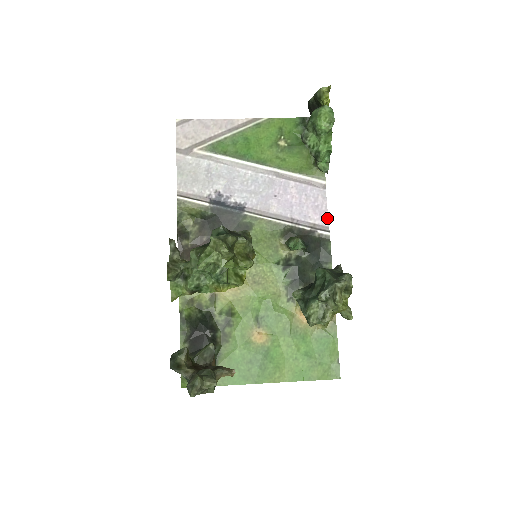
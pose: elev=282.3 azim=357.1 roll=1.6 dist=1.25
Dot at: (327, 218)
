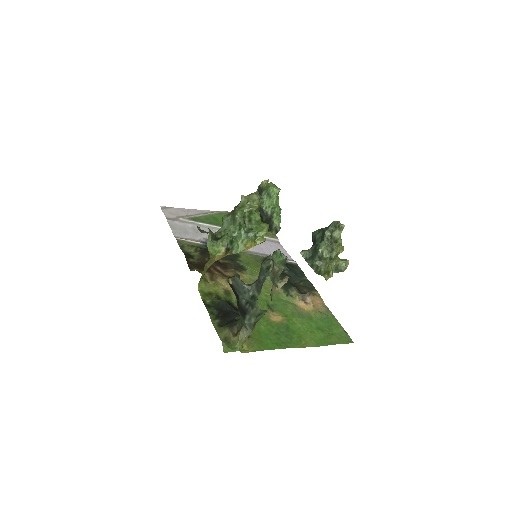
Dot at: (289, 256)
